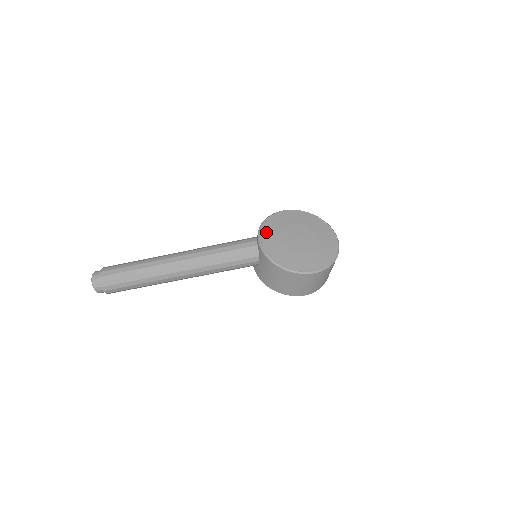
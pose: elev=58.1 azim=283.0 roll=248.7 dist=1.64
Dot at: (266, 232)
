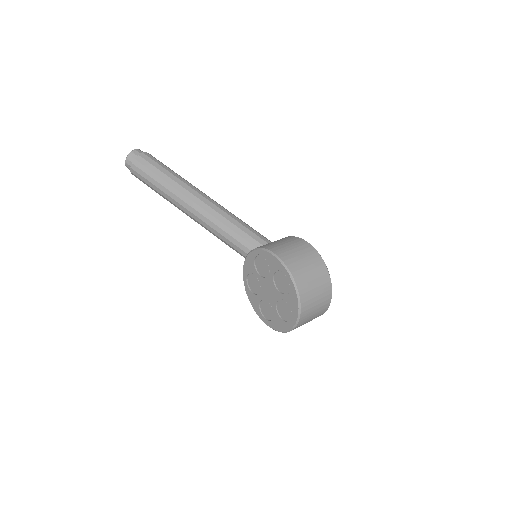
Dot at: occluded
